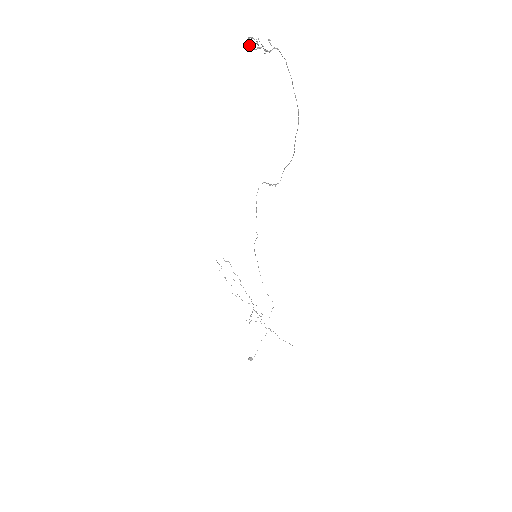
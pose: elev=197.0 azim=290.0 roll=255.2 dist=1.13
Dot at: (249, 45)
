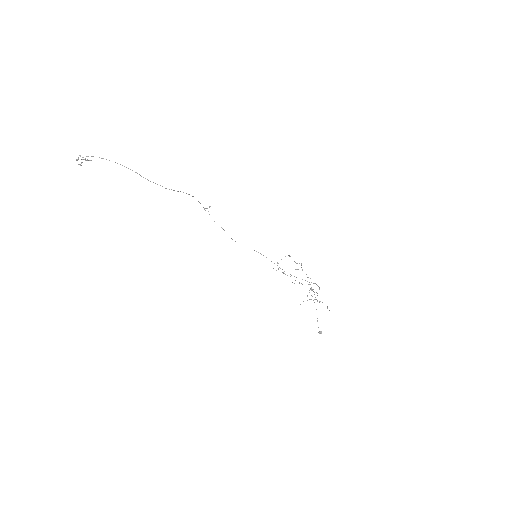
Dot at: occluded
